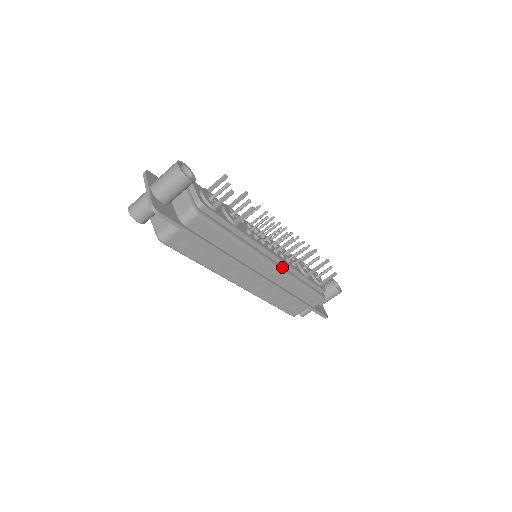
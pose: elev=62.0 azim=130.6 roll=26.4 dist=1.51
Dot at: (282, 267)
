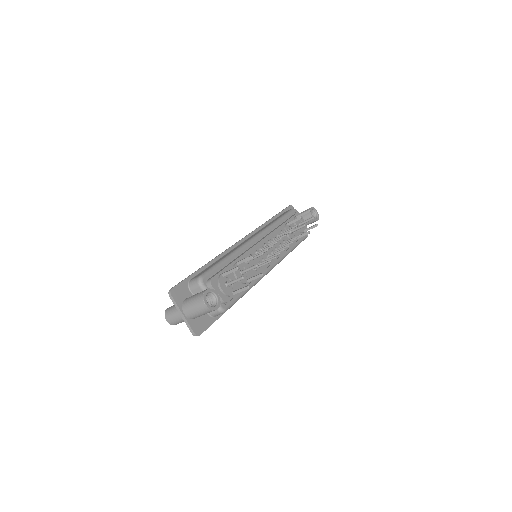
Dot at: (279, 259)
